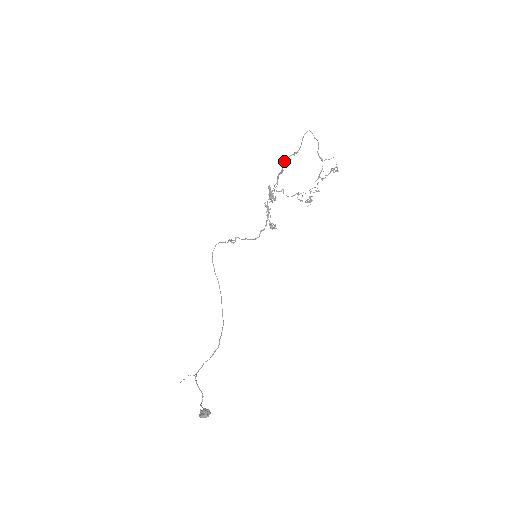
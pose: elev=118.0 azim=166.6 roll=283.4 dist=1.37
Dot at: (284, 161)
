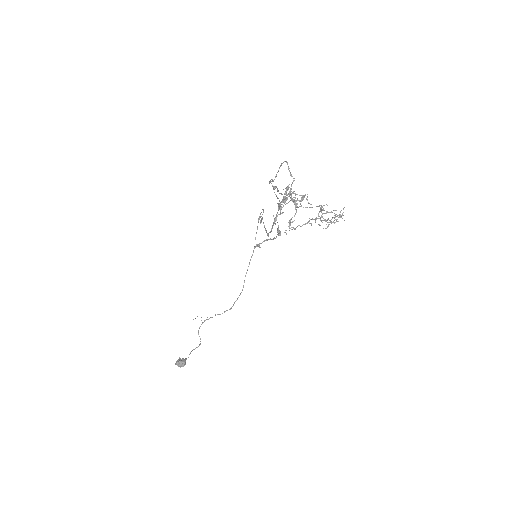
Dot at: occluded
